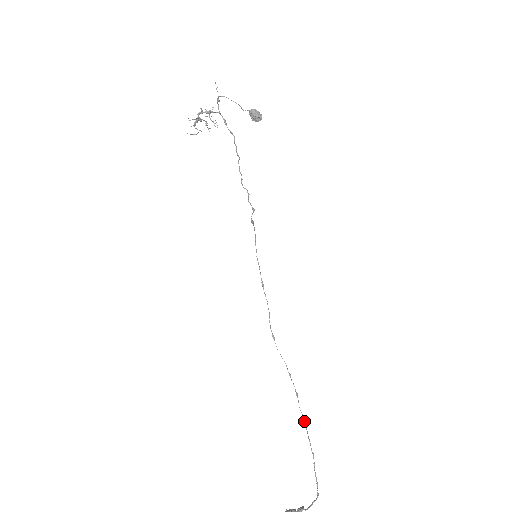
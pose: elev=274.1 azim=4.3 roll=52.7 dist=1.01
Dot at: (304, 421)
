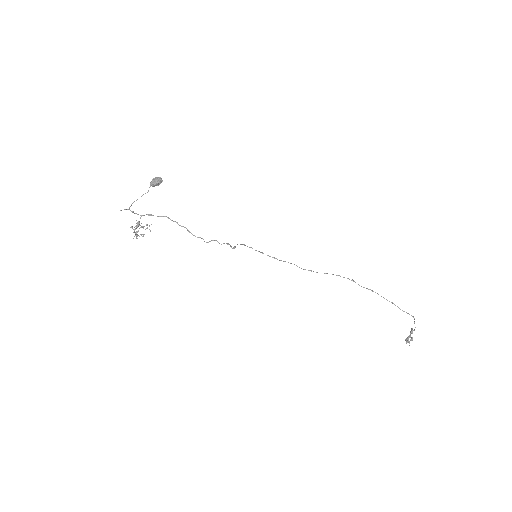
Dot at: occluded
